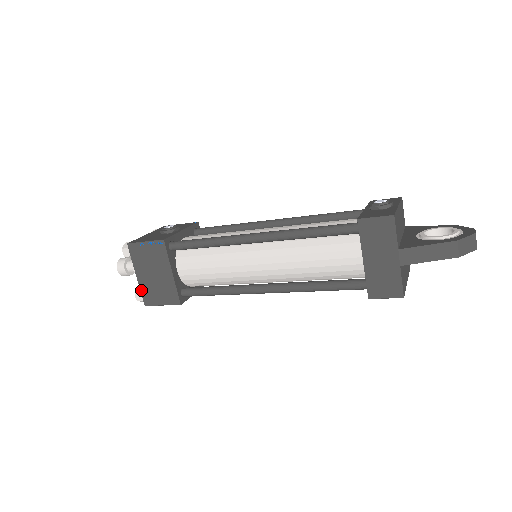
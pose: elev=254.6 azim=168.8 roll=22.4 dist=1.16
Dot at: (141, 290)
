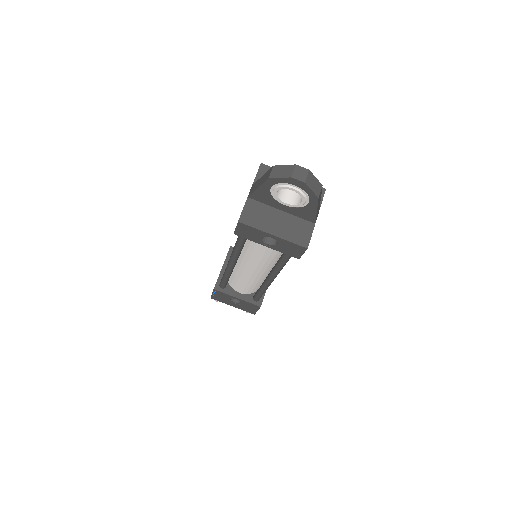
Dot at: occluded
